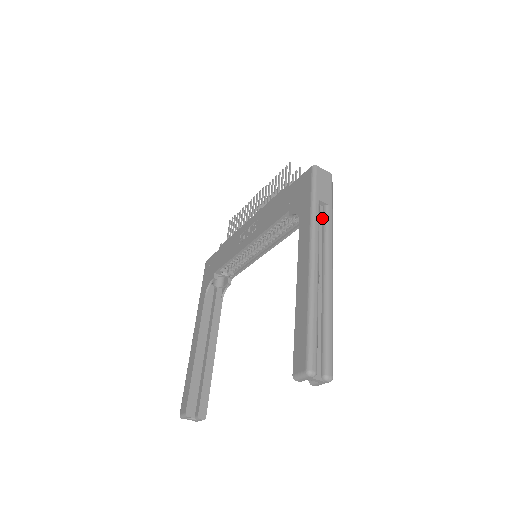
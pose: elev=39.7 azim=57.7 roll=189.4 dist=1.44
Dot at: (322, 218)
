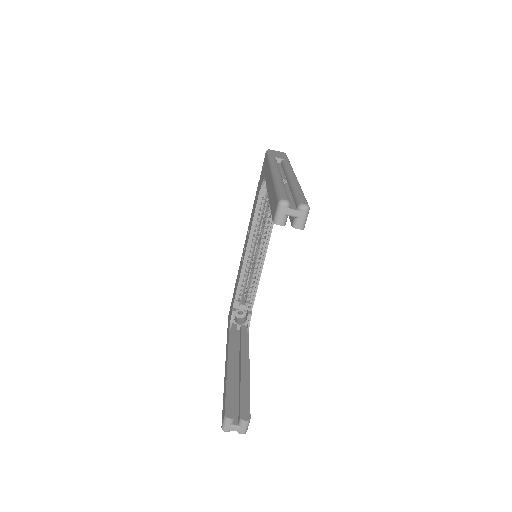
Dot at: (281, 166)
